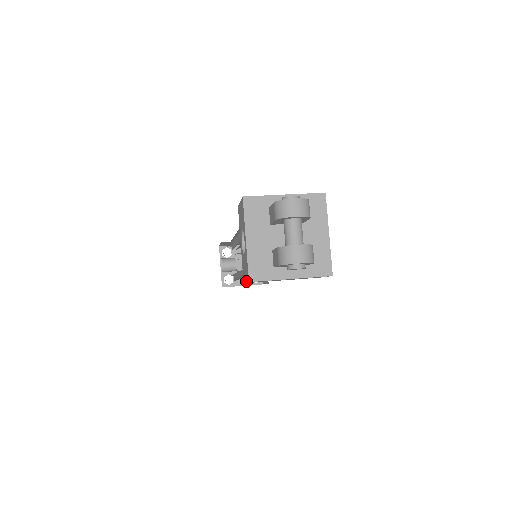
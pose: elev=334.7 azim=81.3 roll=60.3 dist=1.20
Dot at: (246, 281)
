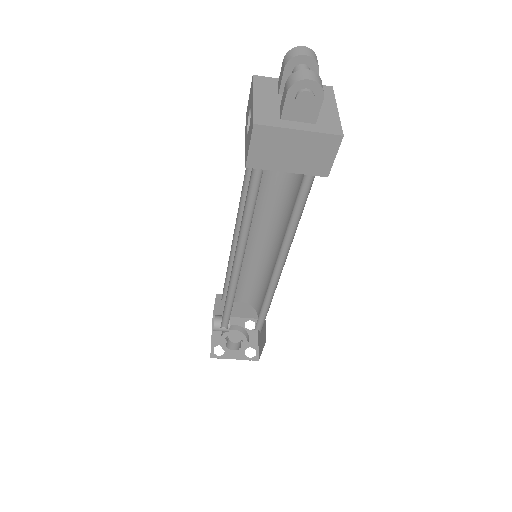
Dot at: (249, 142)
